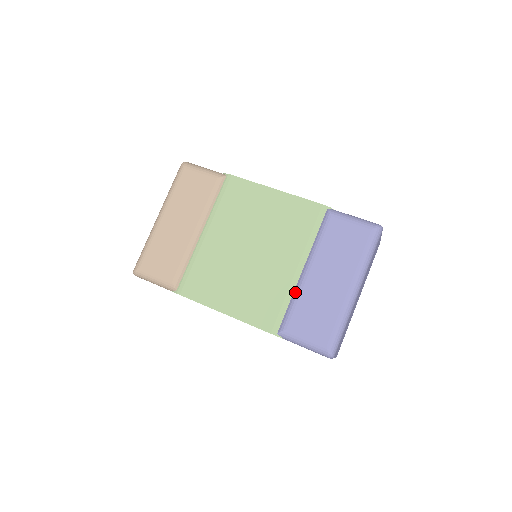
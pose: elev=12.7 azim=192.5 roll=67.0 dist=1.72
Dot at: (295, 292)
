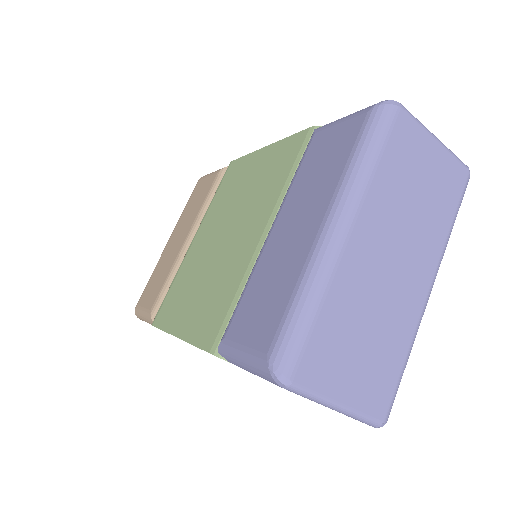
Dot at: (251, 271)
